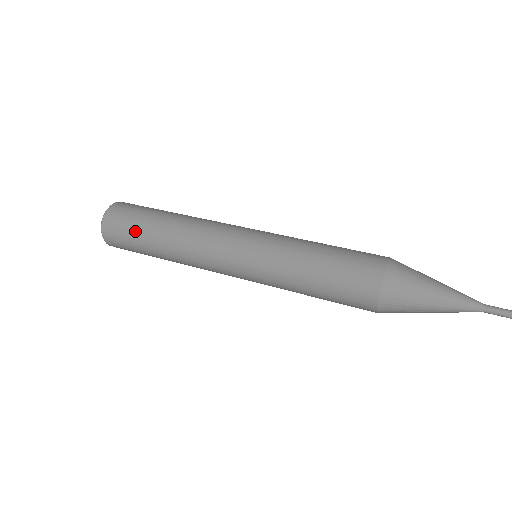
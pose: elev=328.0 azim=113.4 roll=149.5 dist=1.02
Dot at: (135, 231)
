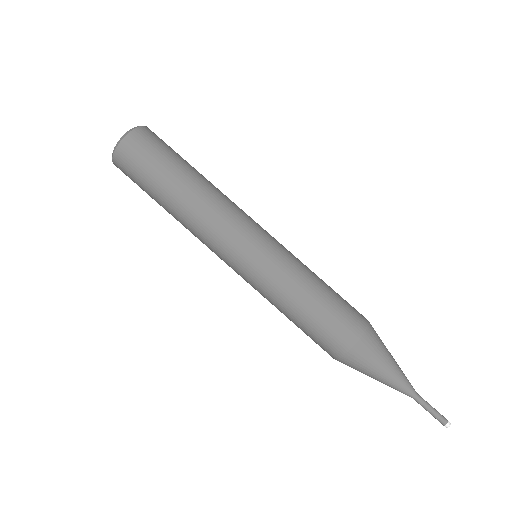
Dot at: (154, 171)
